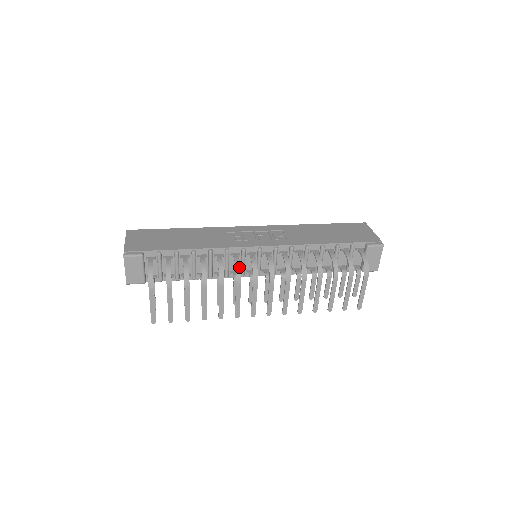
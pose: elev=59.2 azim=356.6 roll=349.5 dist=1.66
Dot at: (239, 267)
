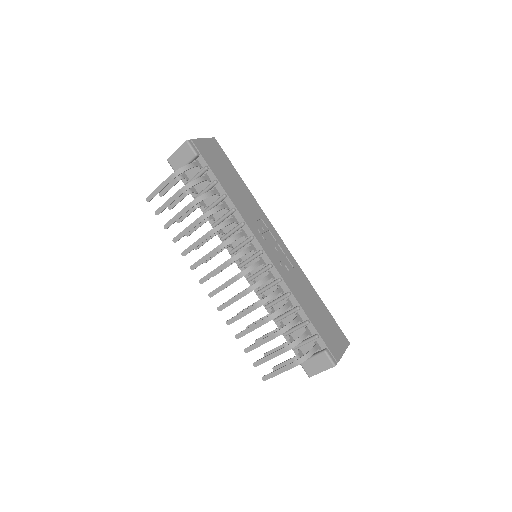
Dot at: (233, 240)
